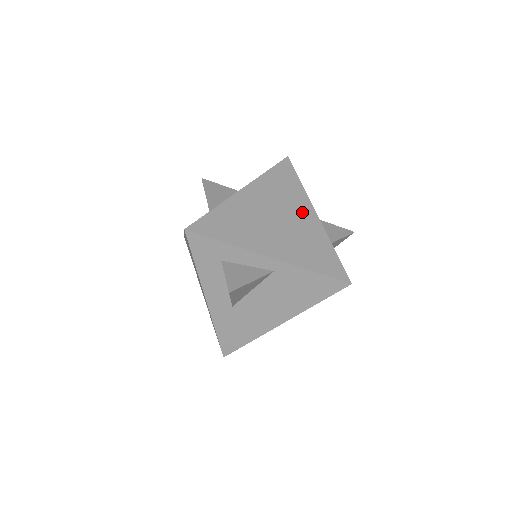
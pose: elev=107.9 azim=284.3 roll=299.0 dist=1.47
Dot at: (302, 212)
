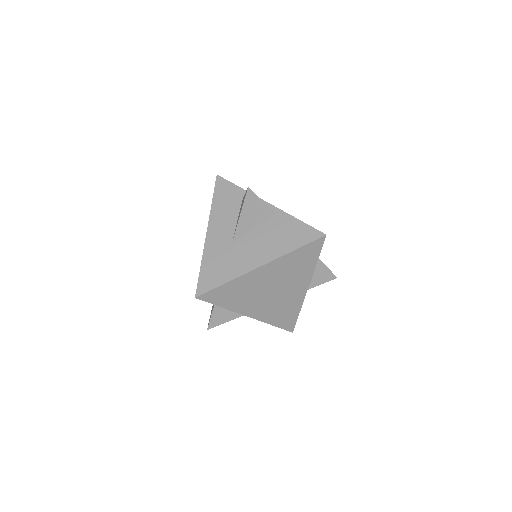
Dot at: (297, 286)
